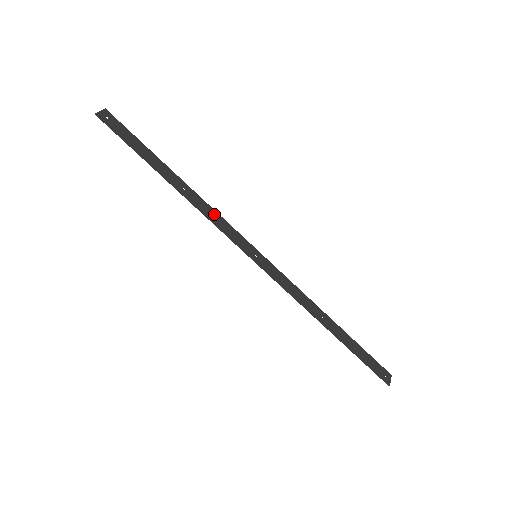
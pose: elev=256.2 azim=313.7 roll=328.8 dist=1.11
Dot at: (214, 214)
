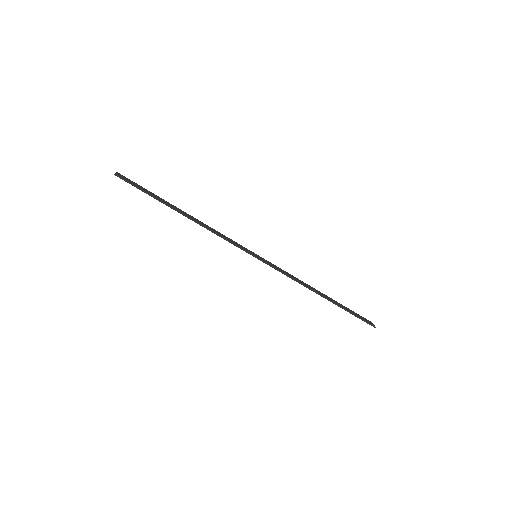
Dot at: (217, 232)
